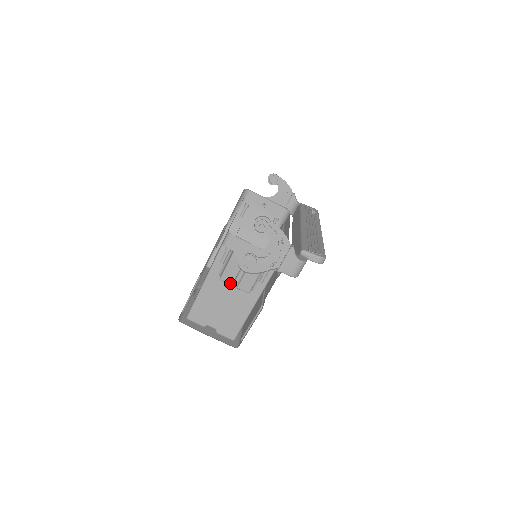
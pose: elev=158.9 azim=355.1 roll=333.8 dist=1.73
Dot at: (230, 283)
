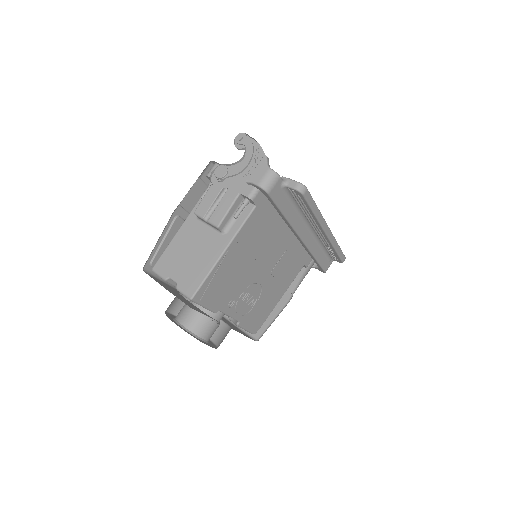
Dot at: (202, 216)
